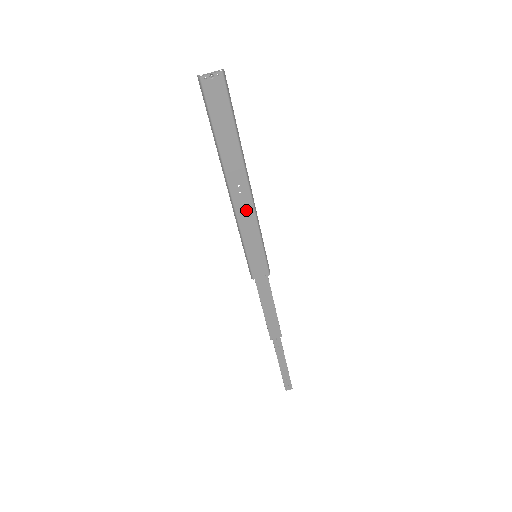
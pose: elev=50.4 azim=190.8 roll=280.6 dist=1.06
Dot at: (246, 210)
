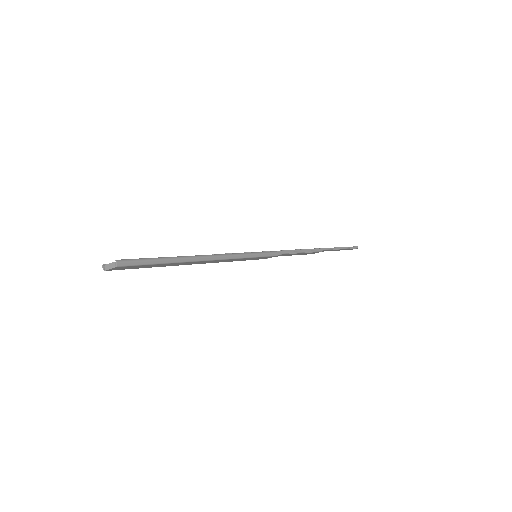
Dot at: (221, 261)
